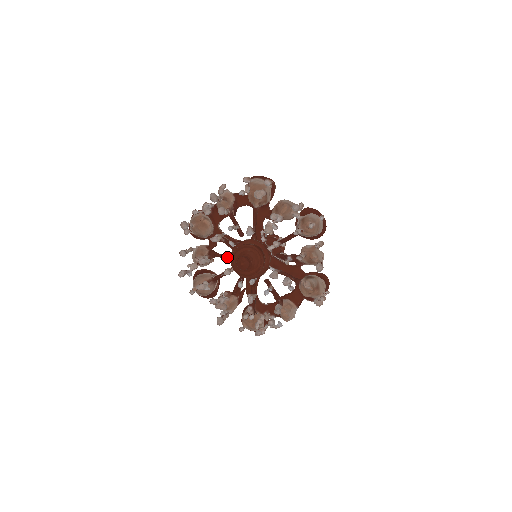
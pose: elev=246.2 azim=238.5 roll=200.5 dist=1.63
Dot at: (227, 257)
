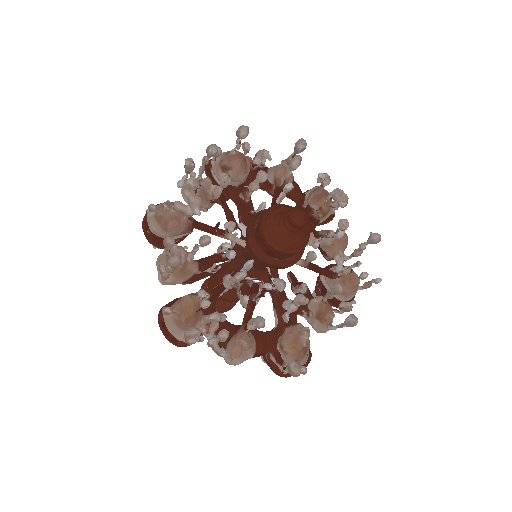
Dot at: occluded
